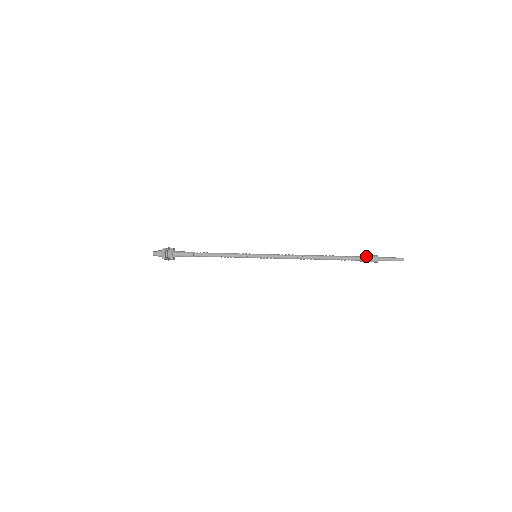
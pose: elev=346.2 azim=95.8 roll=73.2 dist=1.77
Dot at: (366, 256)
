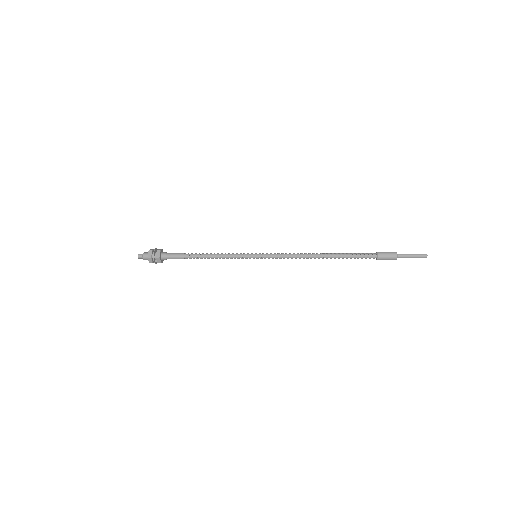
Dot at: (383, 254)
